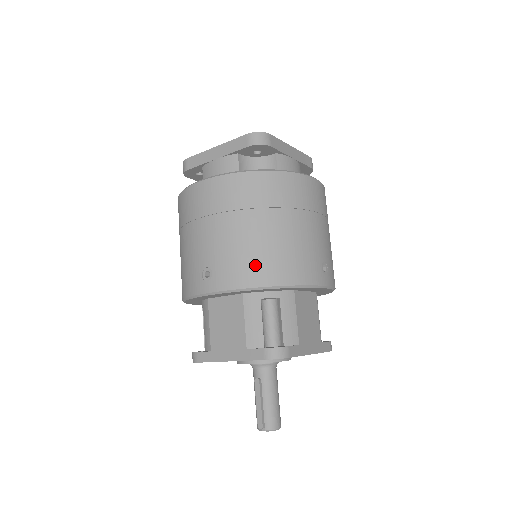
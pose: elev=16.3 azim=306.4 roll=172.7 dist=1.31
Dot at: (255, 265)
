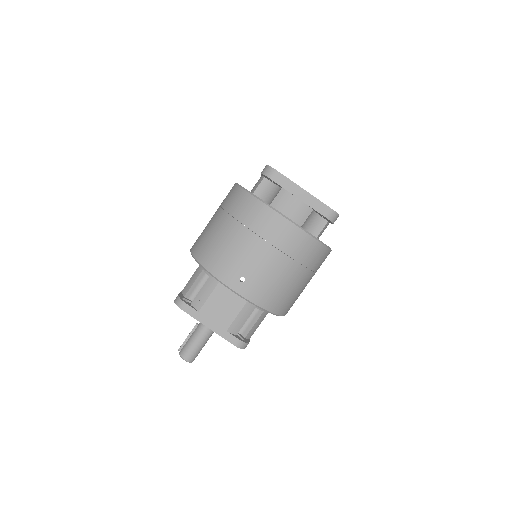
Dot at: (203, 245)
